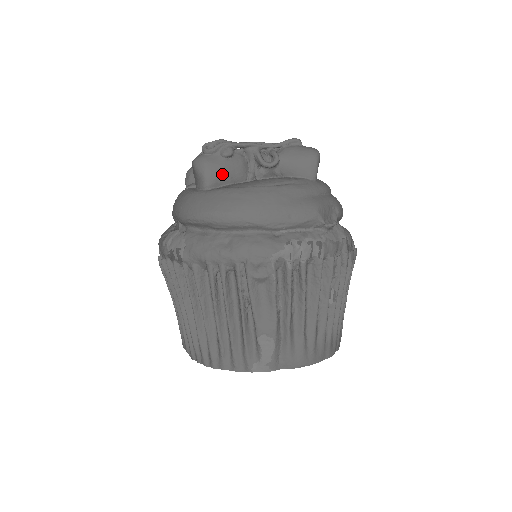
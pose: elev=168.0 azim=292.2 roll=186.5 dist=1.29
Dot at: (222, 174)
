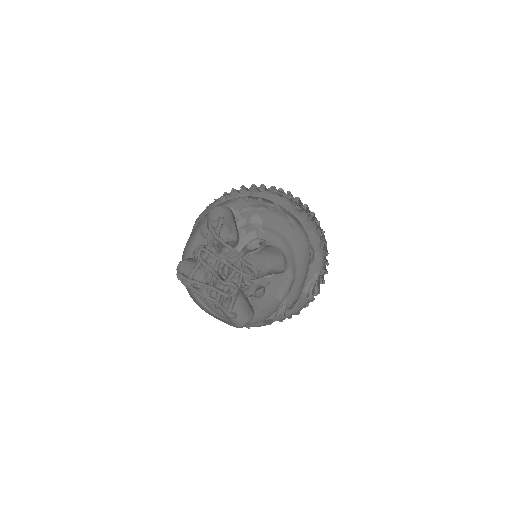
Dot at: occluded
